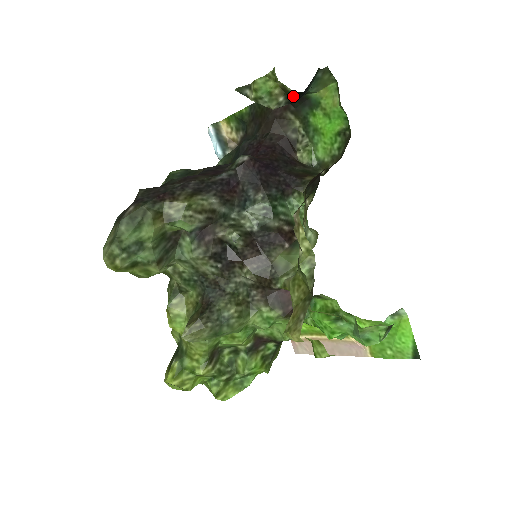
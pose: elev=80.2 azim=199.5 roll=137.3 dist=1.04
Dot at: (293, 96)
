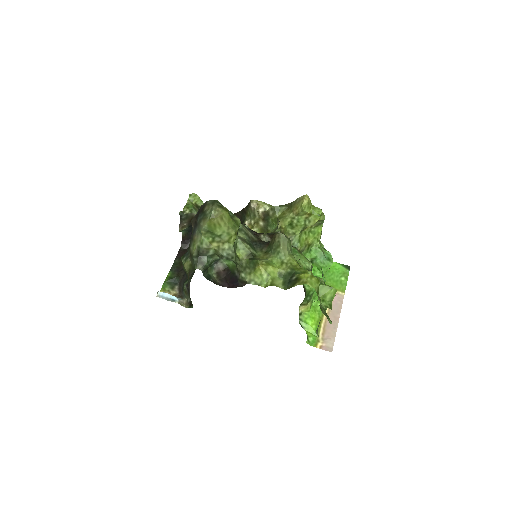
Dot at: occluded
